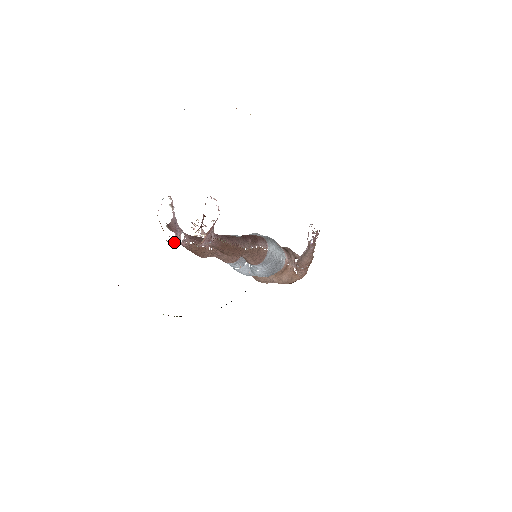
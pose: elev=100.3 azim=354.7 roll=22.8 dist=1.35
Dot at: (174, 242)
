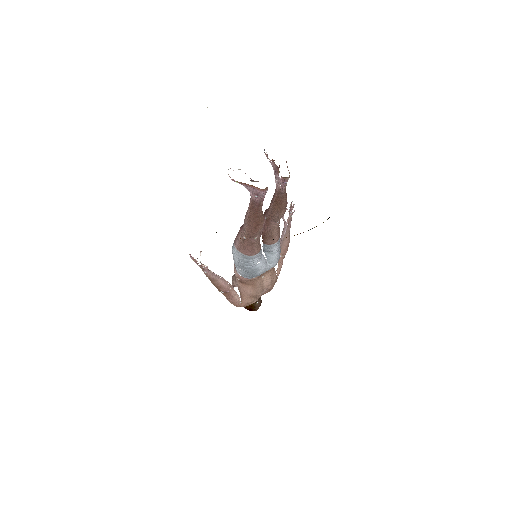
Dot at: (267, 188)
